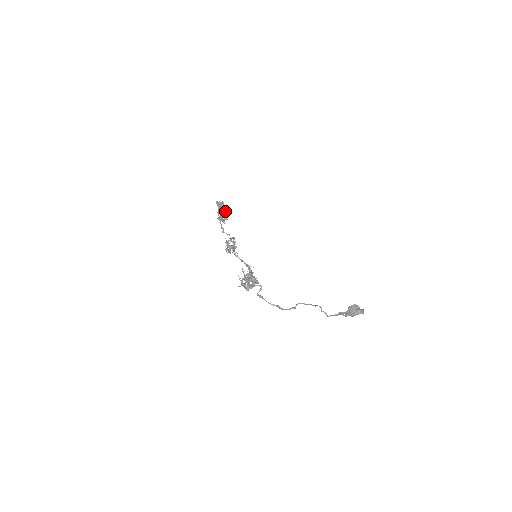
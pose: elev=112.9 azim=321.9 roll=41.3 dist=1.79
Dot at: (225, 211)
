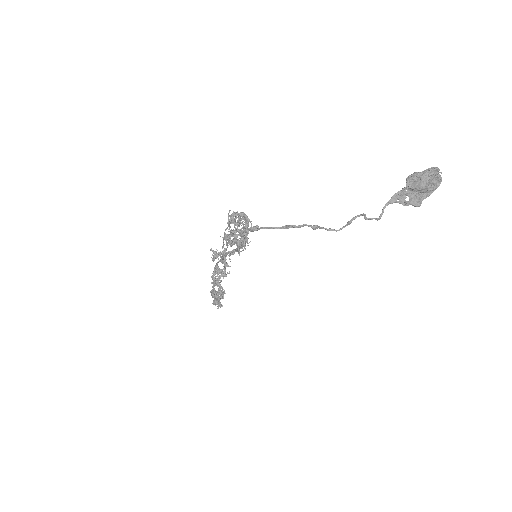
Dot at: occluded
